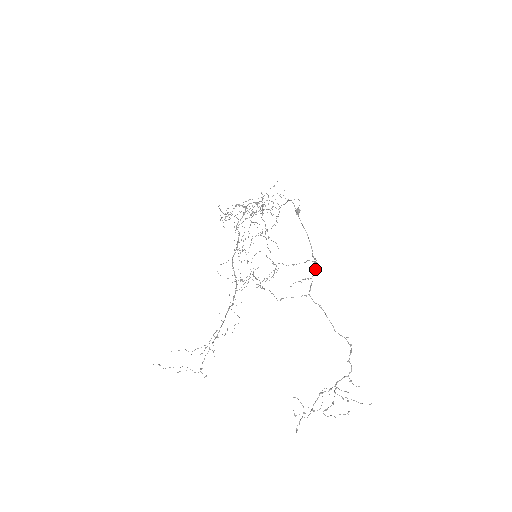
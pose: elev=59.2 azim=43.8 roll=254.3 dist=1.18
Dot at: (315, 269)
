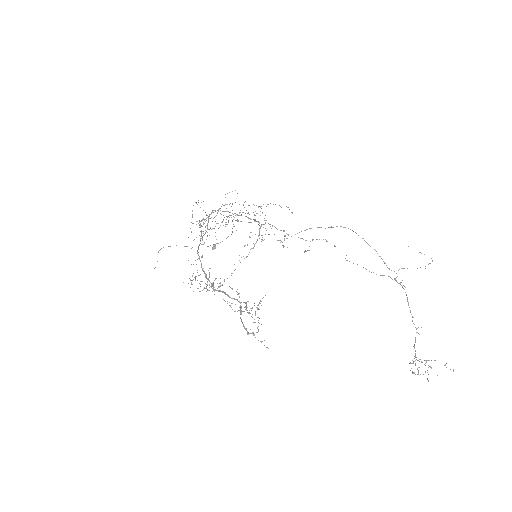
Dot at: (397, 276)
